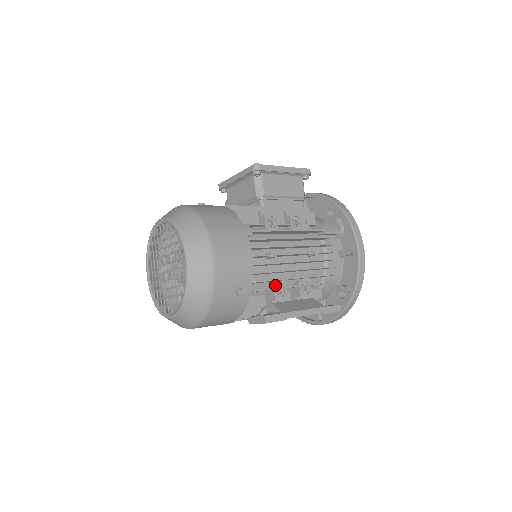
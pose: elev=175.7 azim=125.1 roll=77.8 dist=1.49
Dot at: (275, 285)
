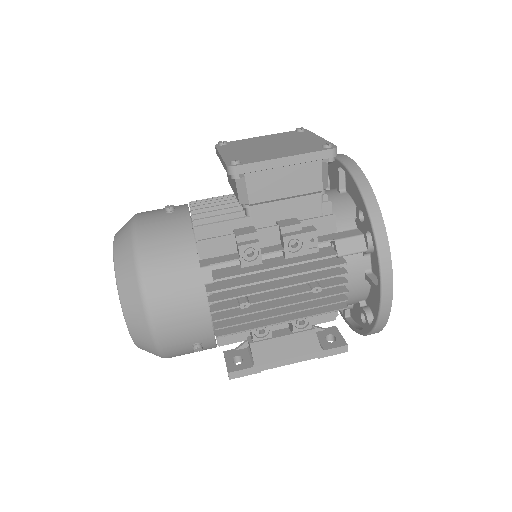
Dot at: occluded
